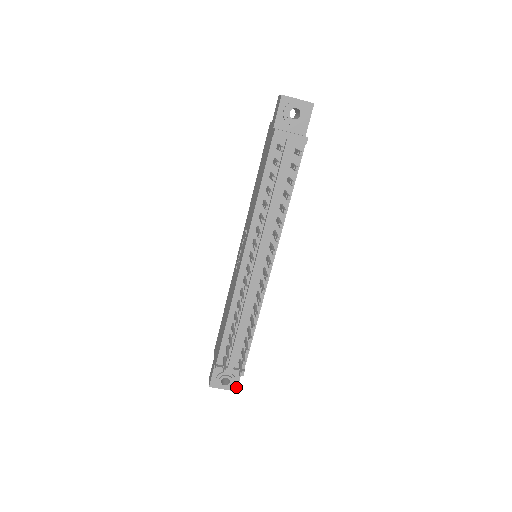
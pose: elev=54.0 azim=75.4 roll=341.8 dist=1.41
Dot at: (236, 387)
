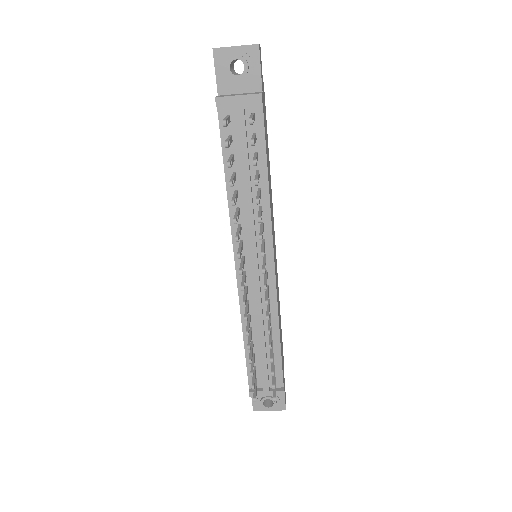
Dot at: (284, 406)
